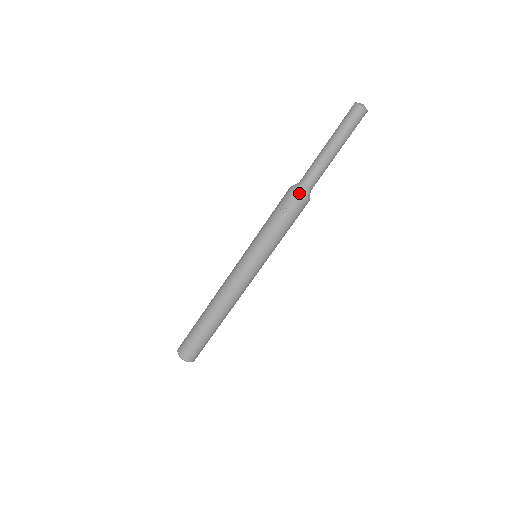
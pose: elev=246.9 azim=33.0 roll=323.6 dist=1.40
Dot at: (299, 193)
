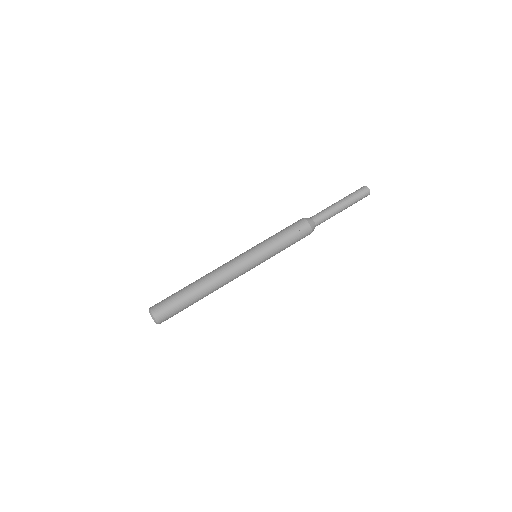
Dot at: (312, 226)
